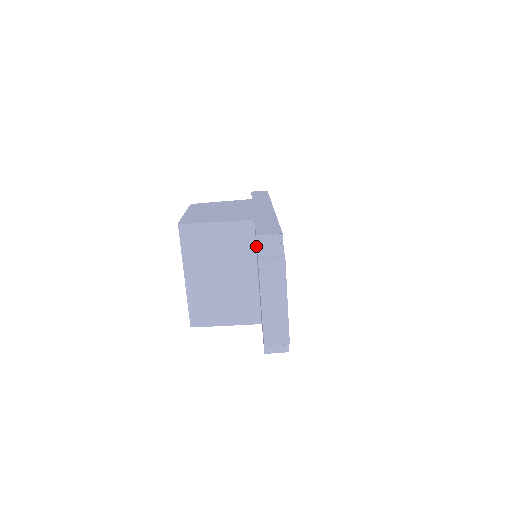
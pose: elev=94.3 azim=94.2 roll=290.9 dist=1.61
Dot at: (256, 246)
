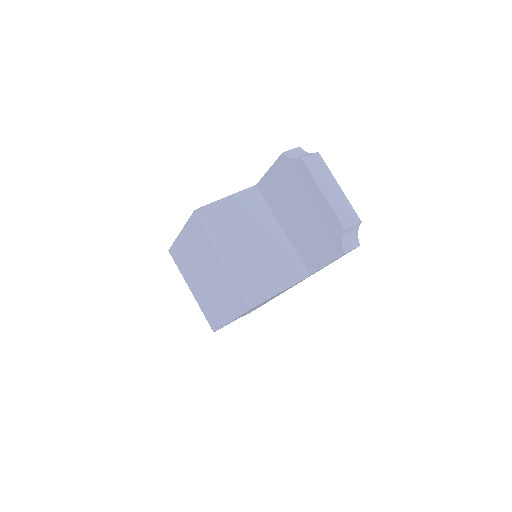
Dot at: (276, 187)
